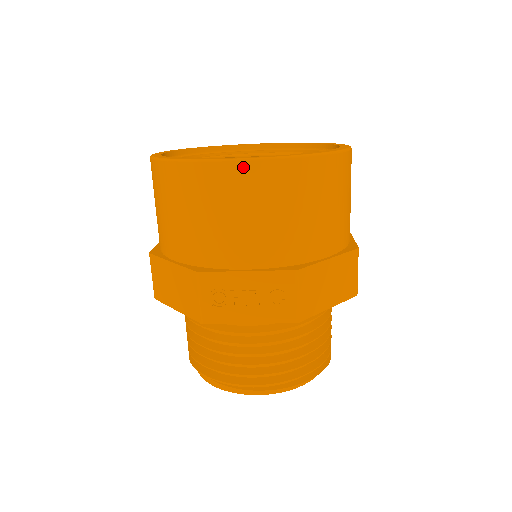
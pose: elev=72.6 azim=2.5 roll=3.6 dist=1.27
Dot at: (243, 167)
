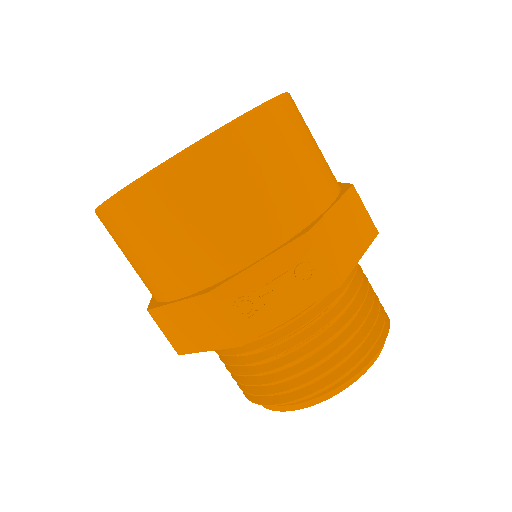
Dot at: (194, 155)
